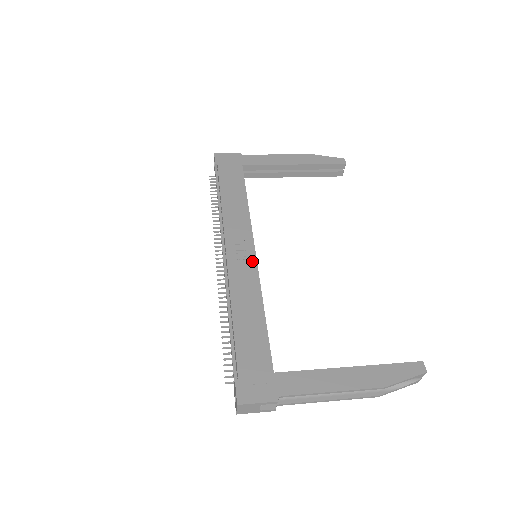
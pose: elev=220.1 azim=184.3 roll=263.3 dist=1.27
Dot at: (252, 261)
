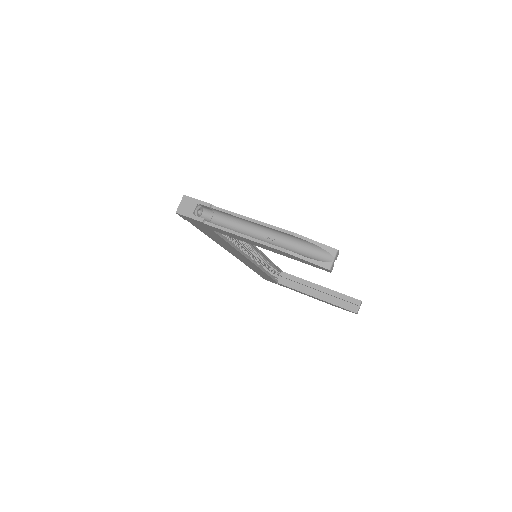
Dot at: occluded
